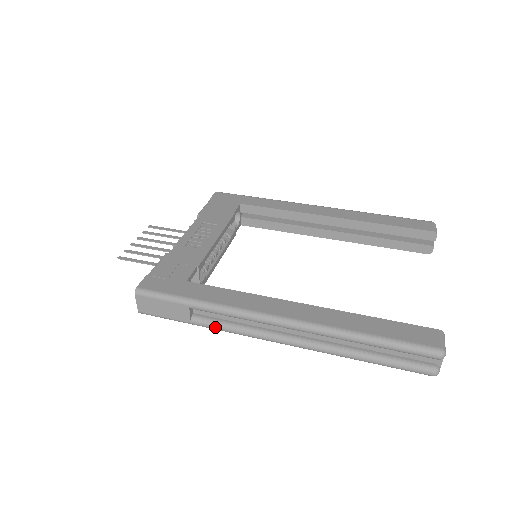
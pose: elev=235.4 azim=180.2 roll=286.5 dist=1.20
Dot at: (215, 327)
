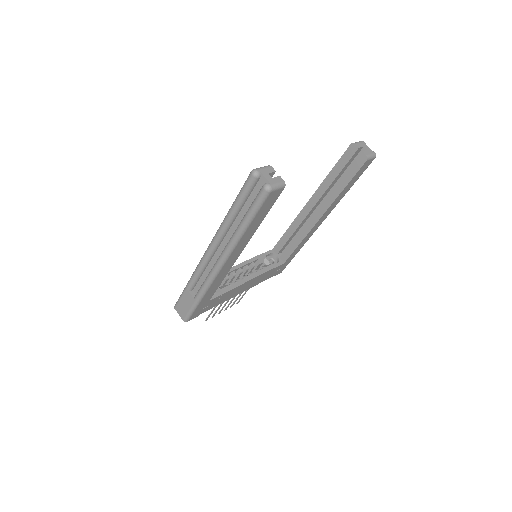
Dot at: (201, 290)
